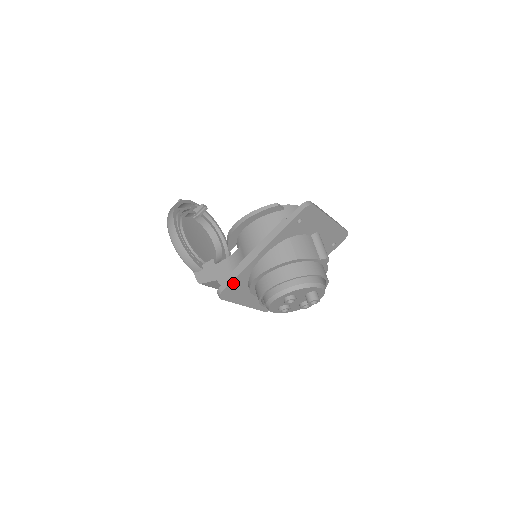
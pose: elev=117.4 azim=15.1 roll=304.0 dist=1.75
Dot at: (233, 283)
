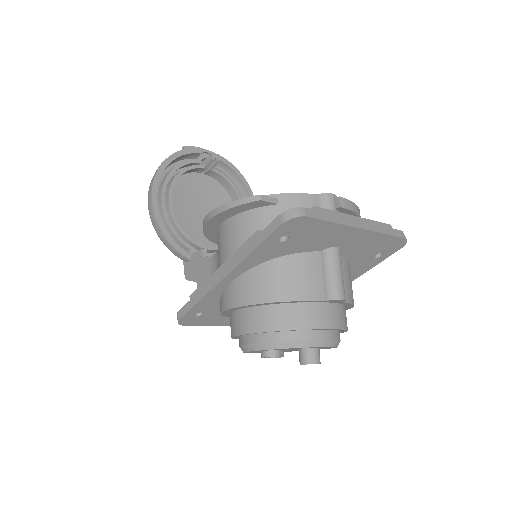
Dot at: (194, 311)
